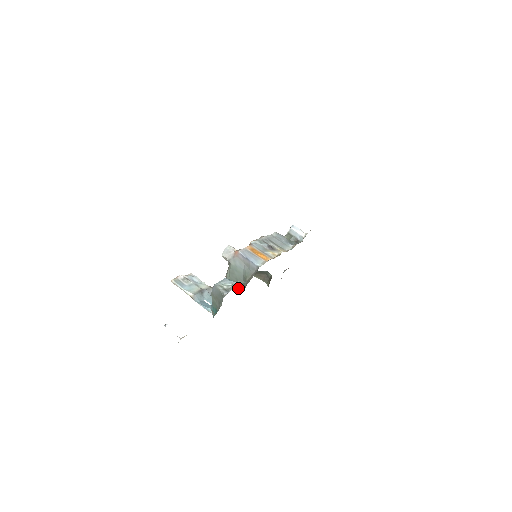
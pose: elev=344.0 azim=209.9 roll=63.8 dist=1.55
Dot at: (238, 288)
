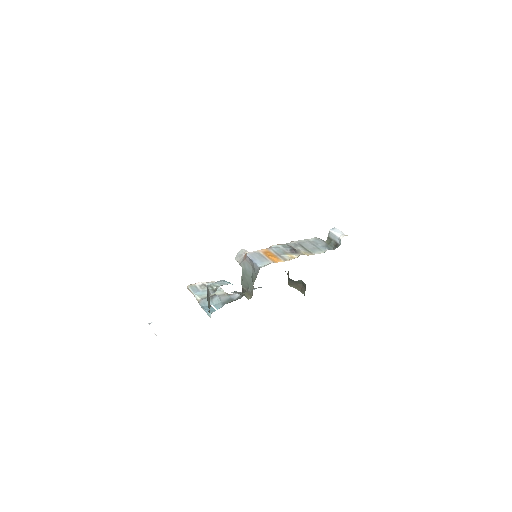
Dot at: (248, 294)
